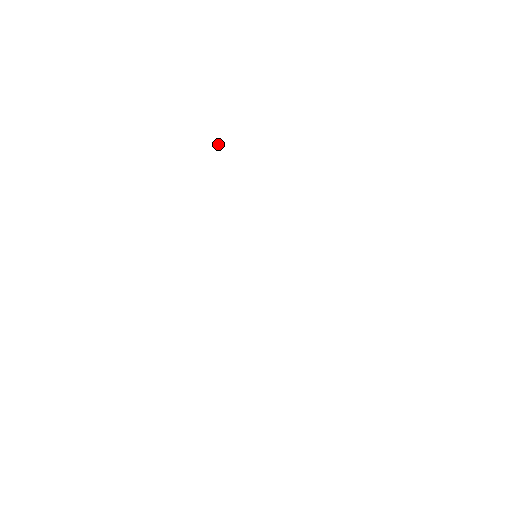
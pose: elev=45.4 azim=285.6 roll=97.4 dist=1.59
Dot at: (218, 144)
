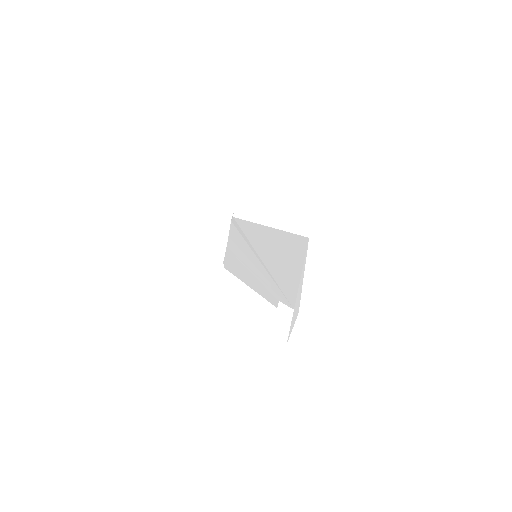
Dot at: (308, 247)
